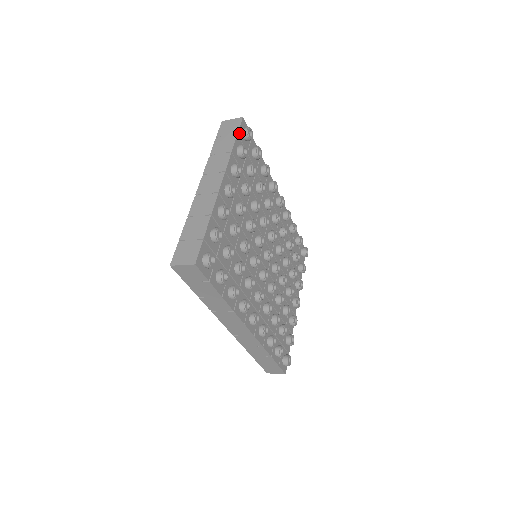
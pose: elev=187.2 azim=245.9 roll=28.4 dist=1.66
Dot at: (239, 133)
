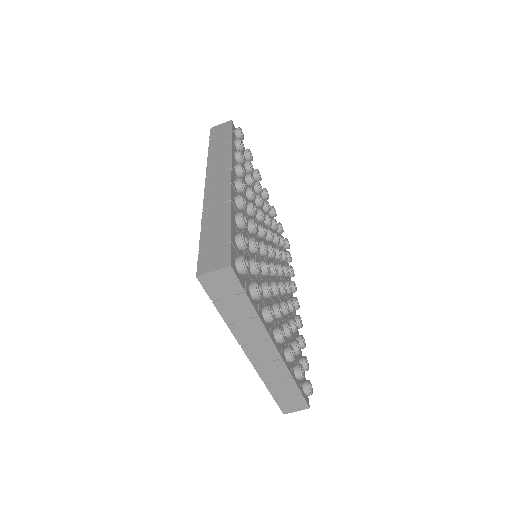
Dot at: occluded
